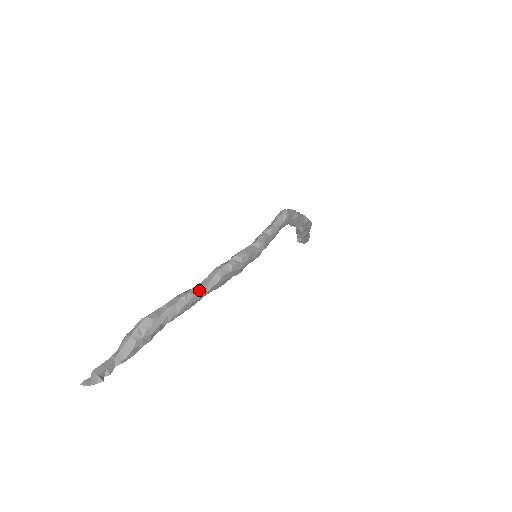
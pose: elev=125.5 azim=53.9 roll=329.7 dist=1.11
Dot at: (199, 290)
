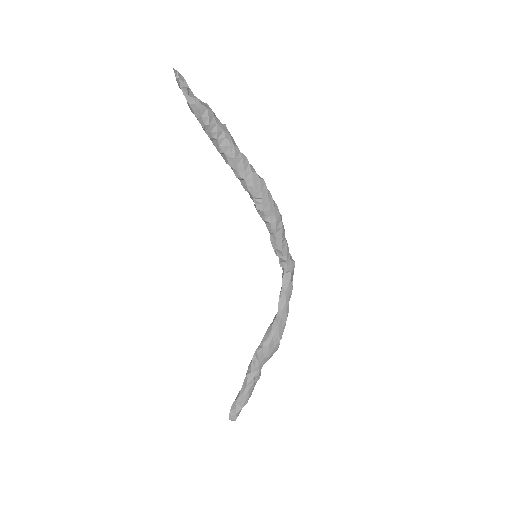
Dot at: (249, 164)
